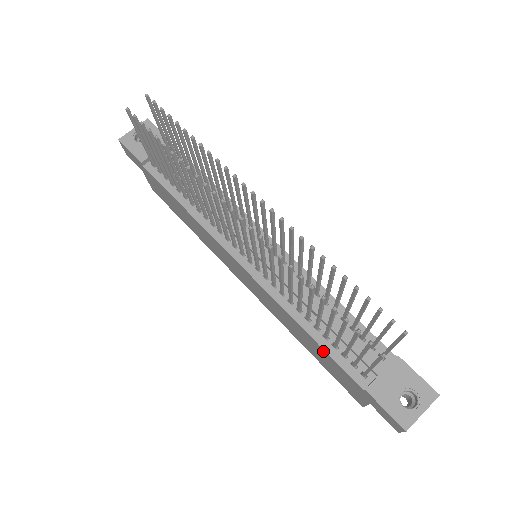
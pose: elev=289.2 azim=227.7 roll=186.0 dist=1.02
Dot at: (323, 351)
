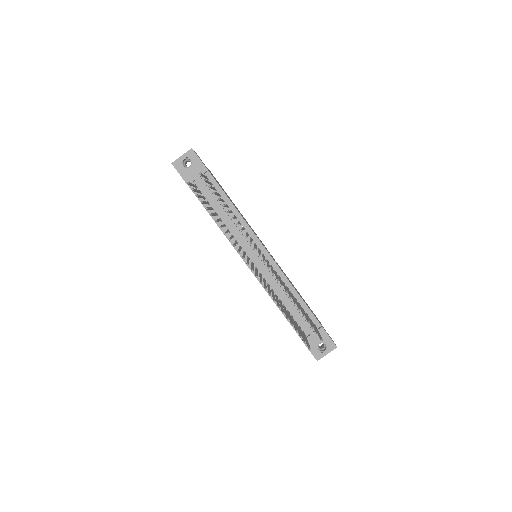
Dot at: (285, 317)
